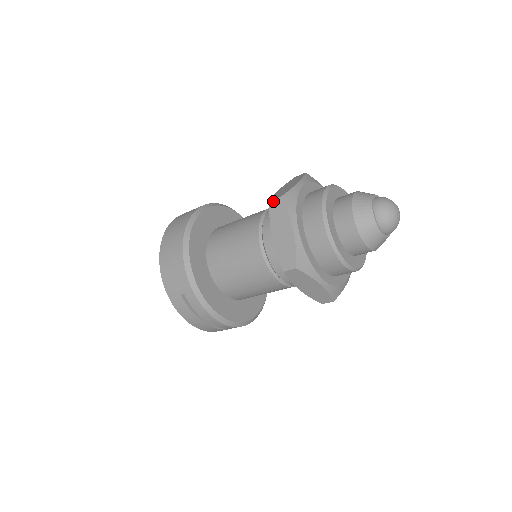
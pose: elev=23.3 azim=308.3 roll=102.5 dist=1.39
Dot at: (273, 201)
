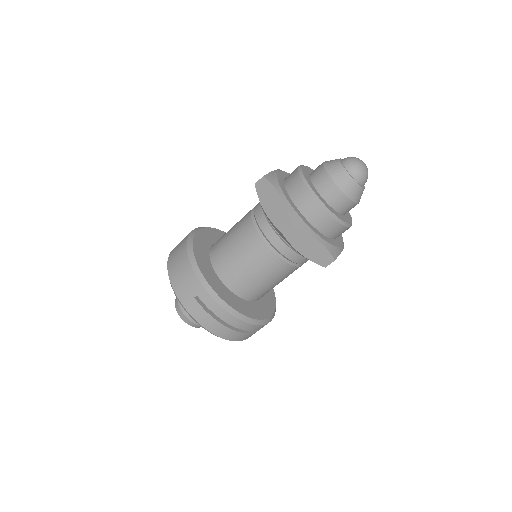
Dot at: (257, 183)
